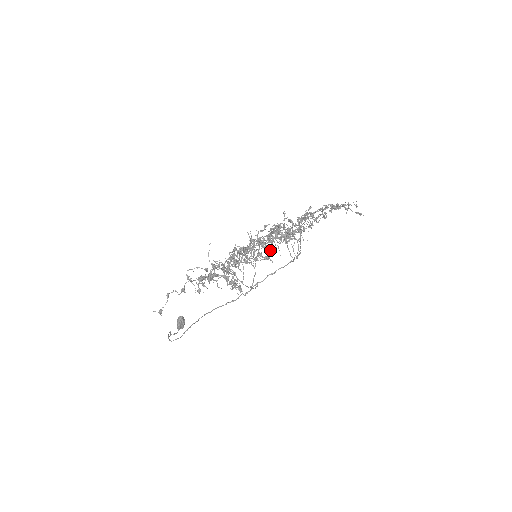
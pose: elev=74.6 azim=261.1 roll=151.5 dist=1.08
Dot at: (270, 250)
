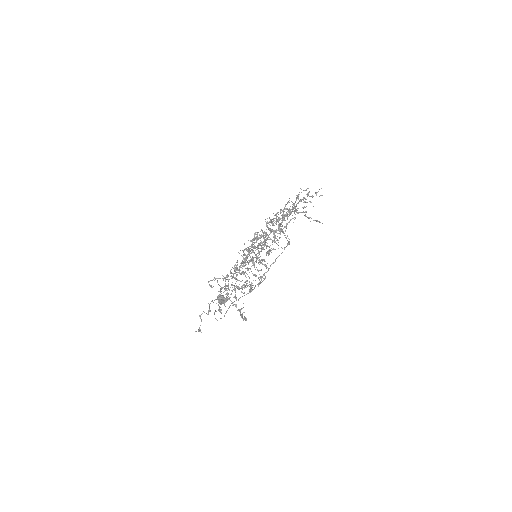
Dot at: (263, 260)
